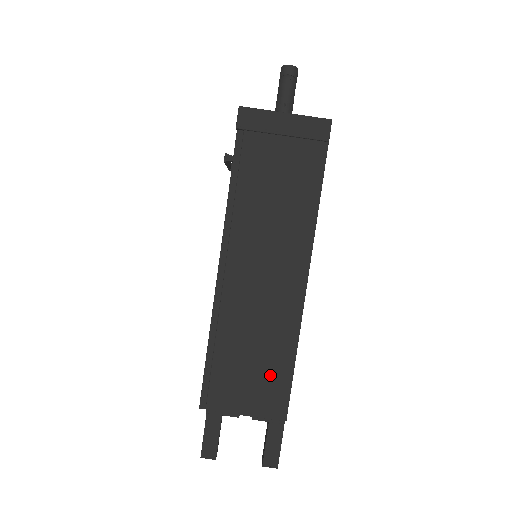
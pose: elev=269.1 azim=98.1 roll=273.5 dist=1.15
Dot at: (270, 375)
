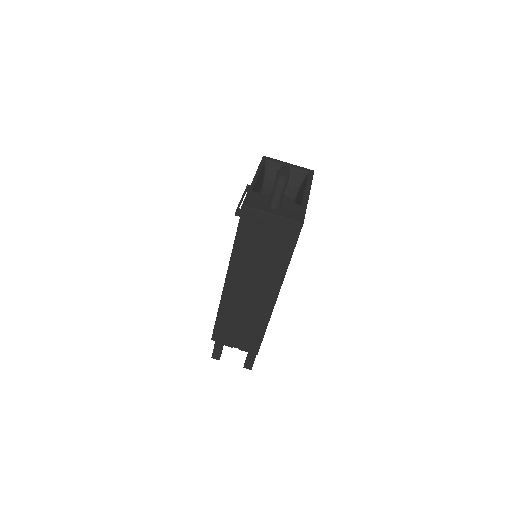
Dot at: (250, 335)
